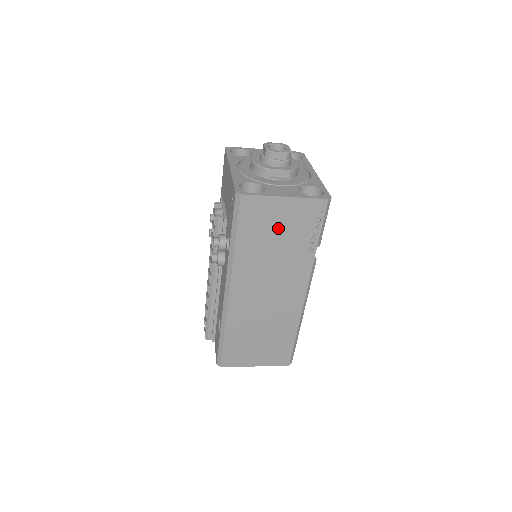
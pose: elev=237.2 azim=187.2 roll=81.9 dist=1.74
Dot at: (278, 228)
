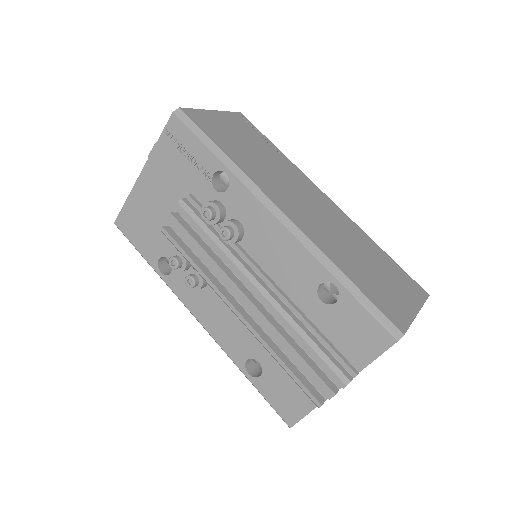
Dot at: (238, 137)
